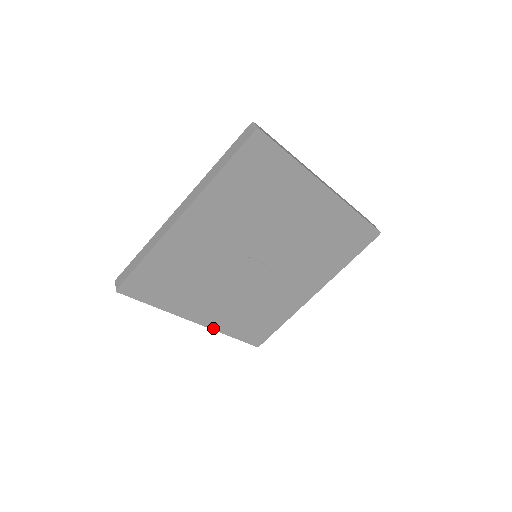
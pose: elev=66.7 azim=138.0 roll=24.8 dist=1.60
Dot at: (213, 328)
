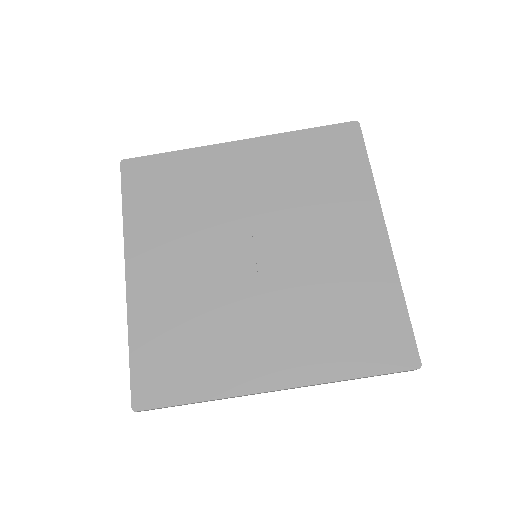
Dot at: (129, 304)
